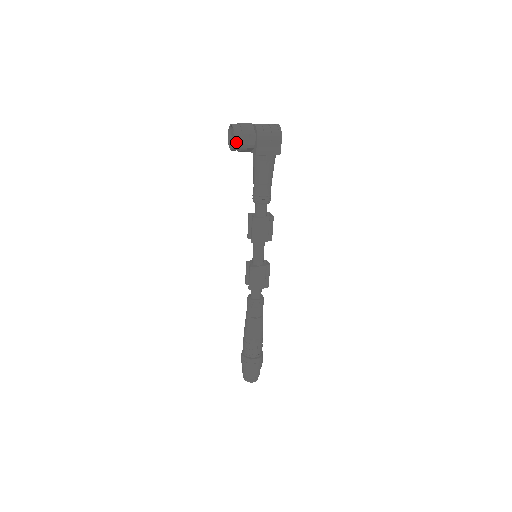
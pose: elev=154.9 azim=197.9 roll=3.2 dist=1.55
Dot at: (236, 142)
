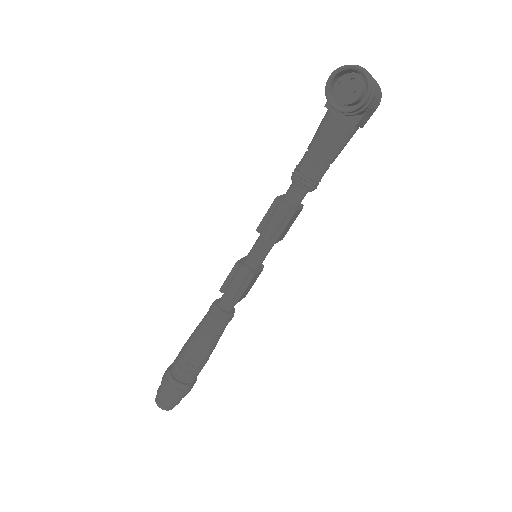
Dot at: (363, 104)
